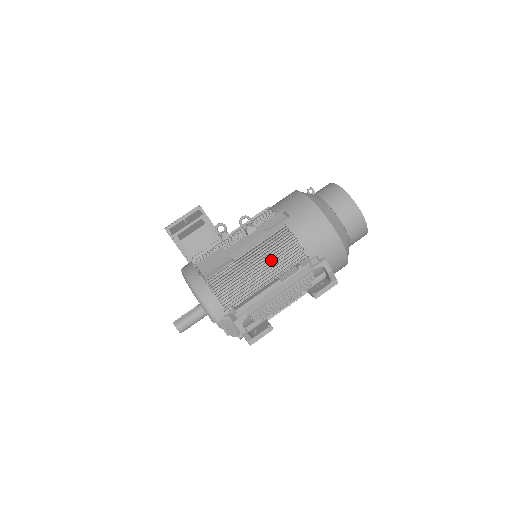
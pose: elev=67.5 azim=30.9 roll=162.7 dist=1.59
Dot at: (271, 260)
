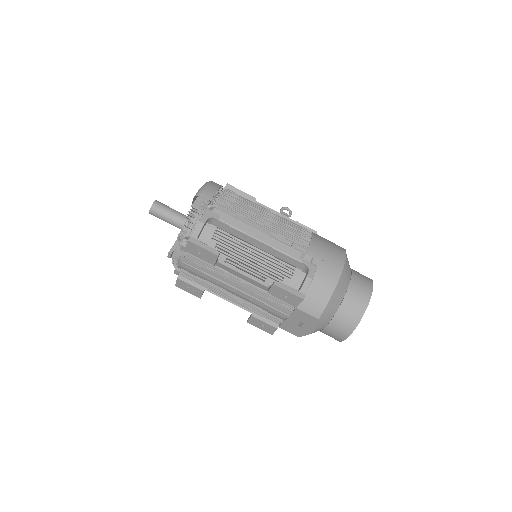
Dot at: occluded
